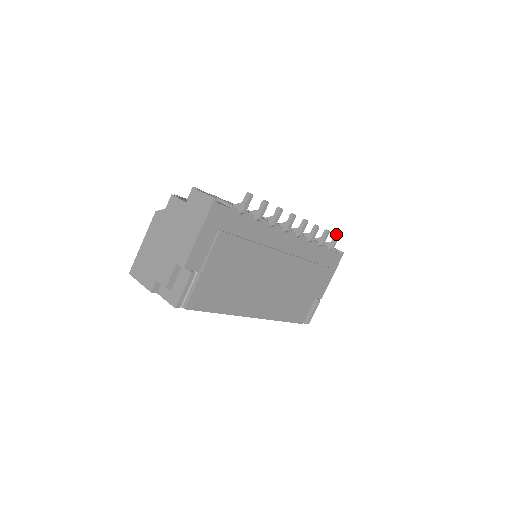
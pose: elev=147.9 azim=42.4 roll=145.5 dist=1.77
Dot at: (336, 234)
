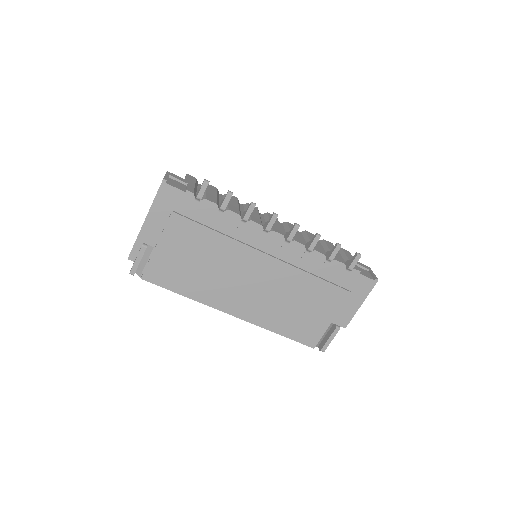
Dot at: occluded
